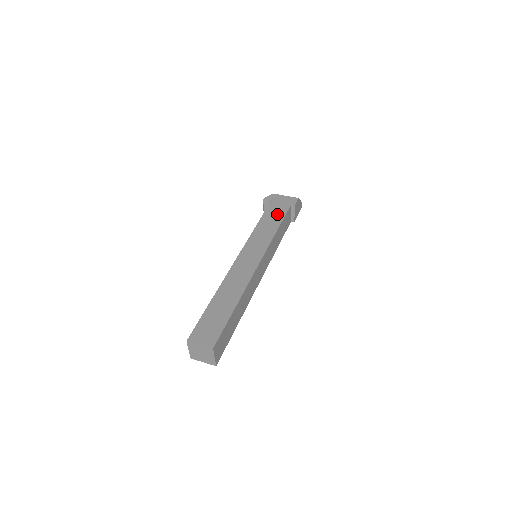
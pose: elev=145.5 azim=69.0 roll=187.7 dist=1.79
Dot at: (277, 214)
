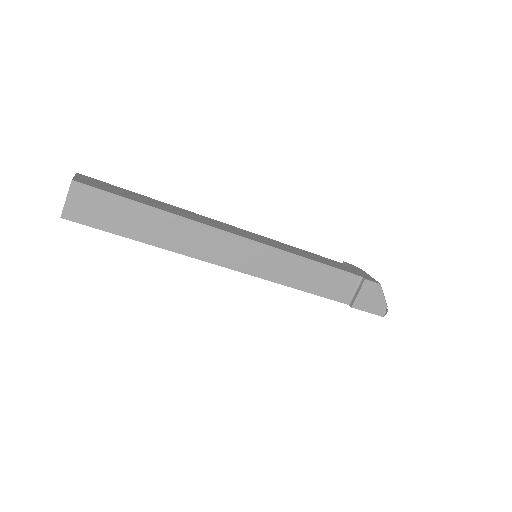
Dot at: (333, 264)
